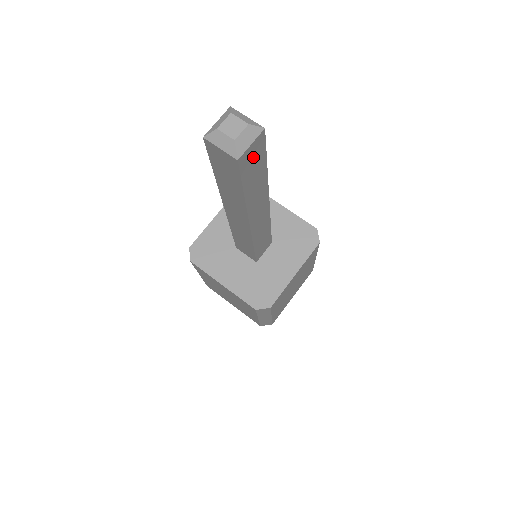
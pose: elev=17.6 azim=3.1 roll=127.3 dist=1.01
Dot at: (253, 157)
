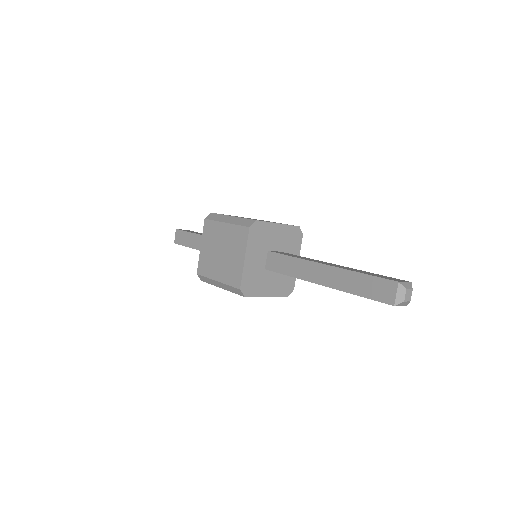
Dot at: occluded
